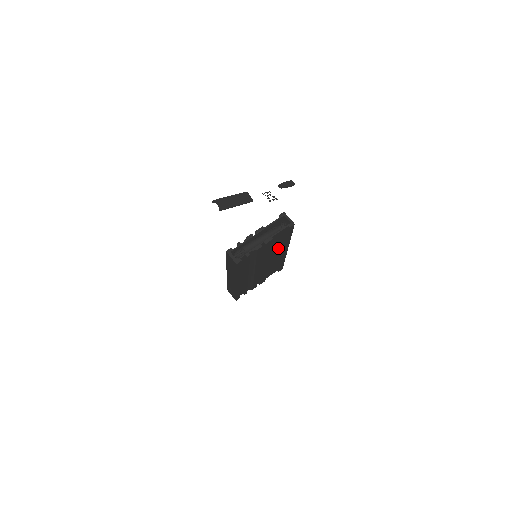
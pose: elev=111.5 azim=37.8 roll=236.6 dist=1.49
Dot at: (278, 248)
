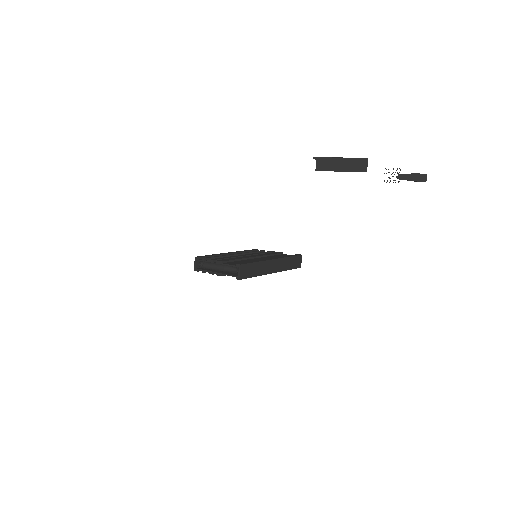
Dot at: occluded
